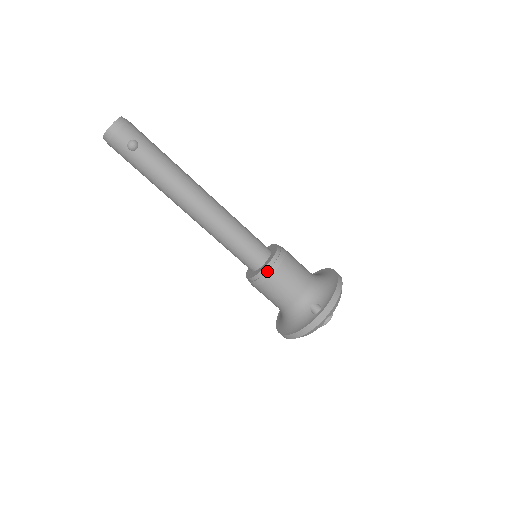
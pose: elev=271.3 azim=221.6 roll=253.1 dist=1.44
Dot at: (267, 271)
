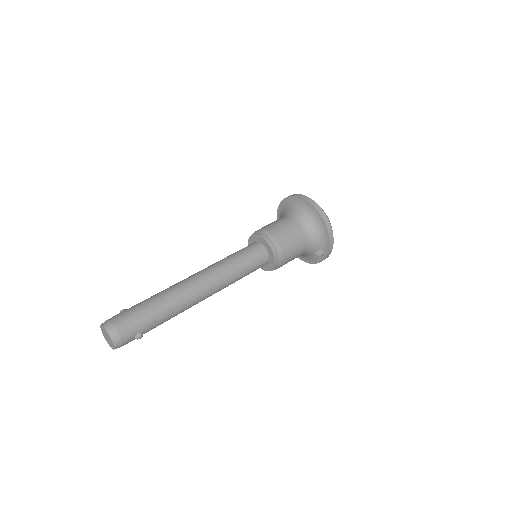
Dot at: (275, 269)
